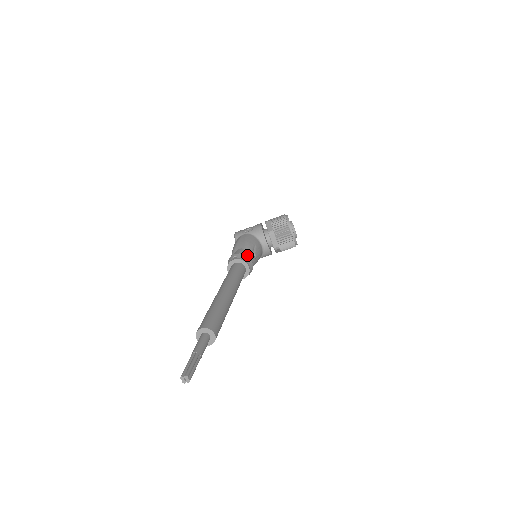
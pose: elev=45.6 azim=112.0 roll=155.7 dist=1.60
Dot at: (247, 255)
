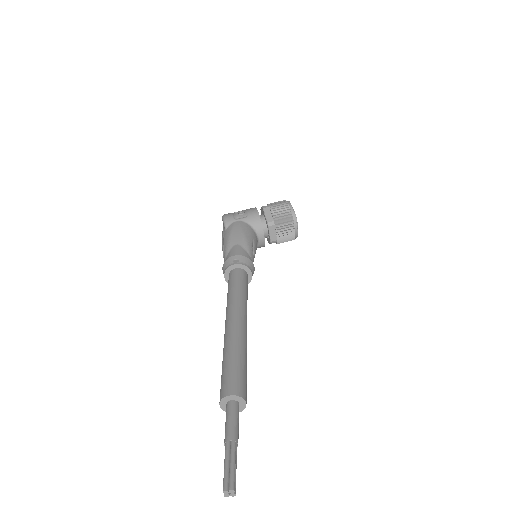
Dot at: (248, 256)
